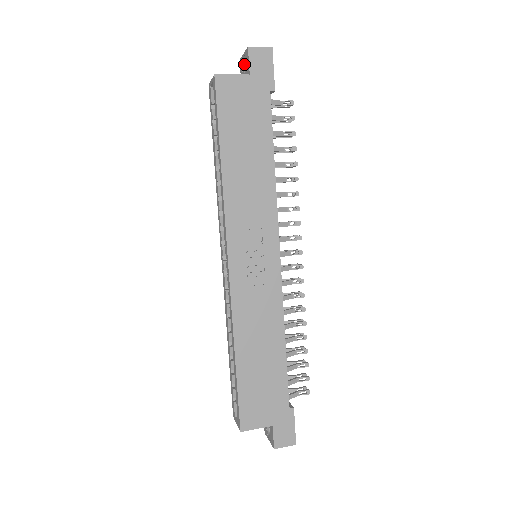
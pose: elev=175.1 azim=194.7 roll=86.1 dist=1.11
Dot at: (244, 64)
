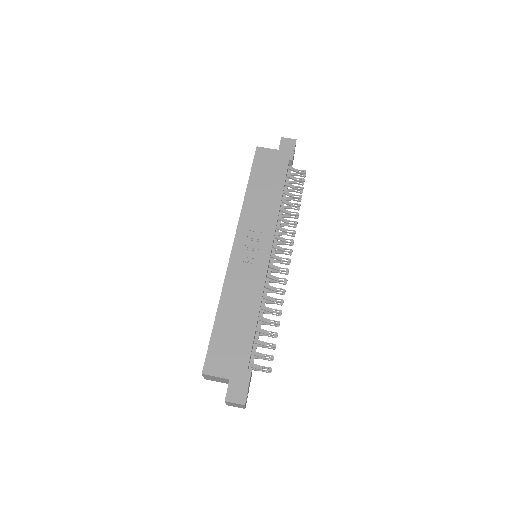
Dot at: occluded
